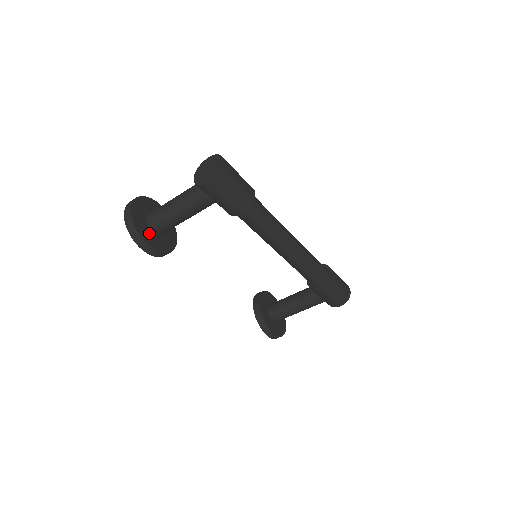
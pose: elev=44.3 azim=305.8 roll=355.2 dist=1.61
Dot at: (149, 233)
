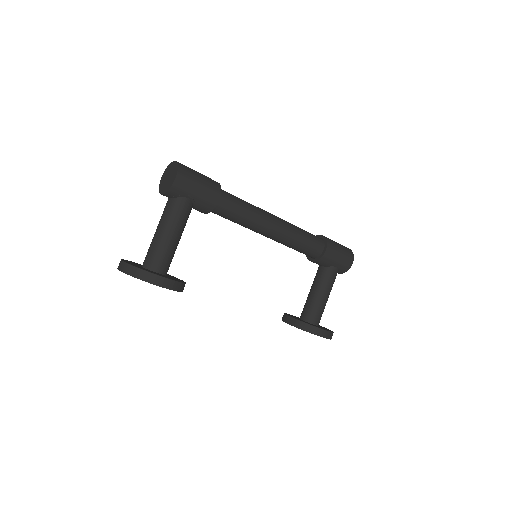
Dot at: occluded
